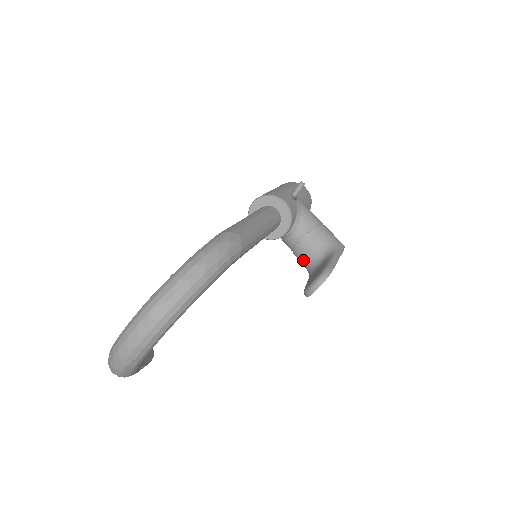
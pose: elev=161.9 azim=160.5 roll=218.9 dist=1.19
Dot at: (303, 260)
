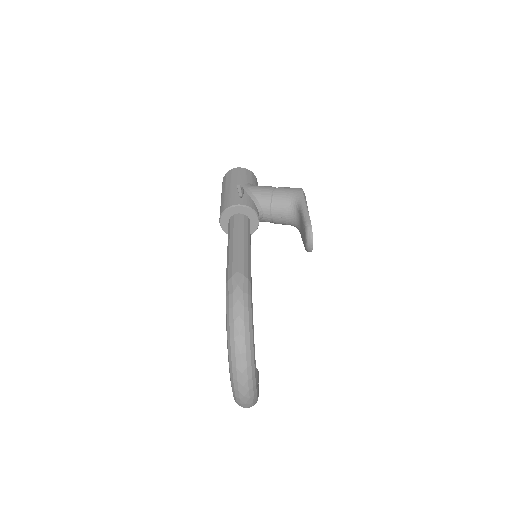
Dot at: (285, 224)
